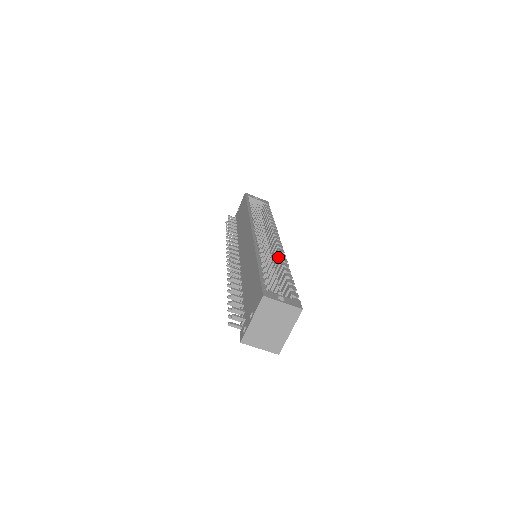
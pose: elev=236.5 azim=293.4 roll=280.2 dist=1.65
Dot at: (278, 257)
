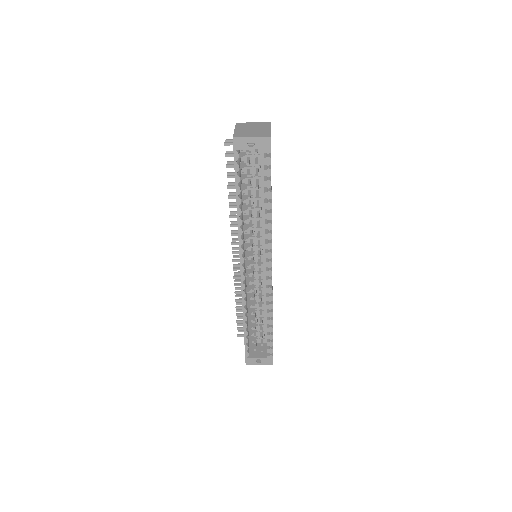
Dot at: (266, 299)
